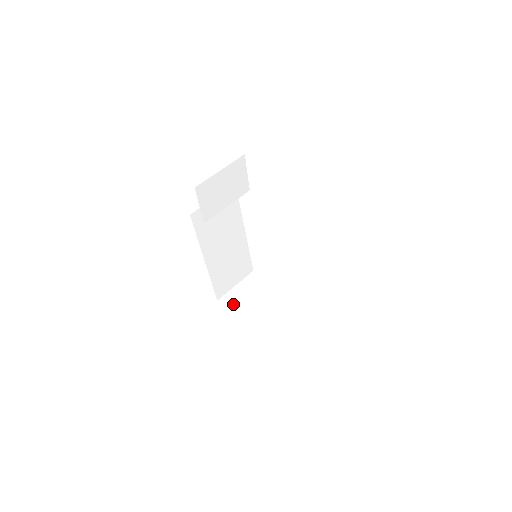
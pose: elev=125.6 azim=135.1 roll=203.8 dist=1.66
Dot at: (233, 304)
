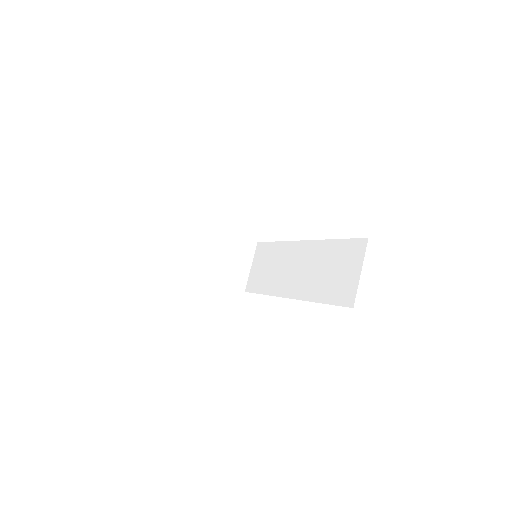
Dot at: (185, 266)
